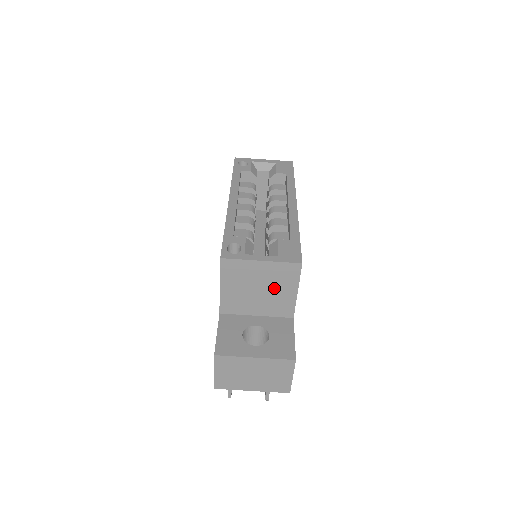
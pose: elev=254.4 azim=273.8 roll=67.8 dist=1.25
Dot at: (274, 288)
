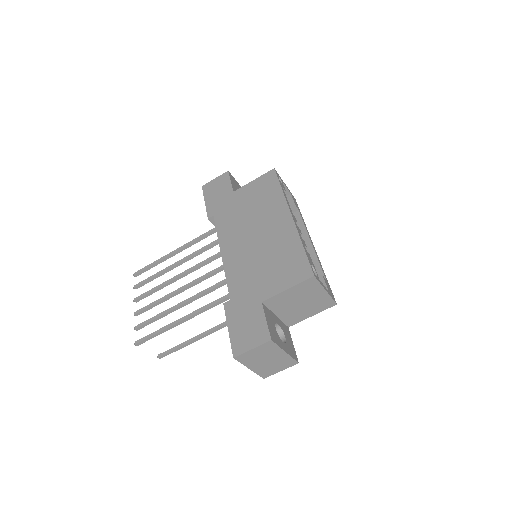
Dot at: (307, 307)
